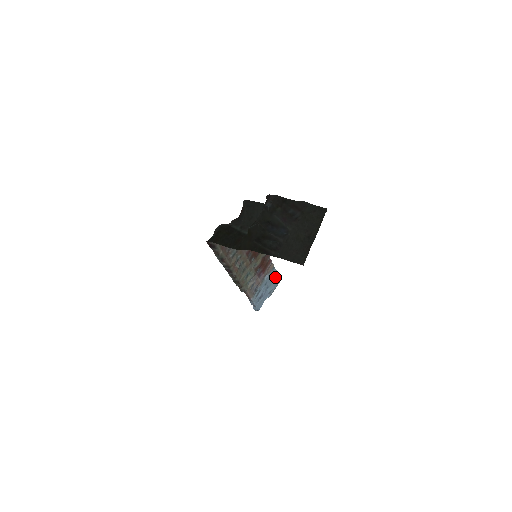
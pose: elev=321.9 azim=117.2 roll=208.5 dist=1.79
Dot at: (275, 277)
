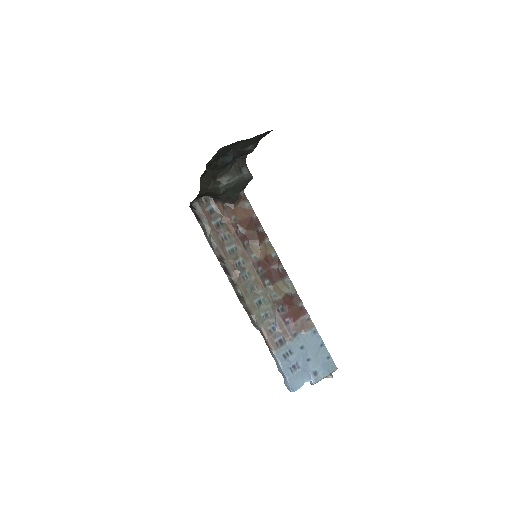
Dot at: (323, 352)
